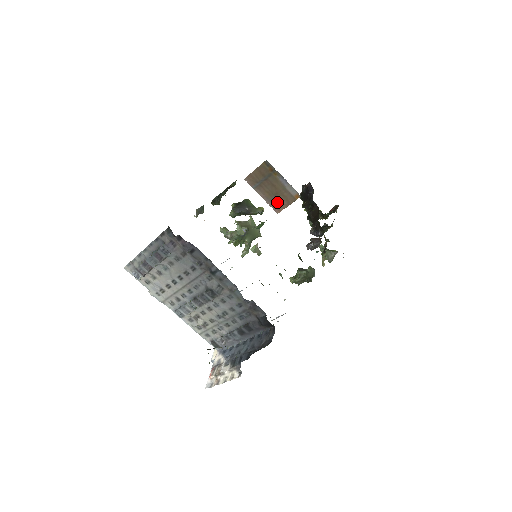
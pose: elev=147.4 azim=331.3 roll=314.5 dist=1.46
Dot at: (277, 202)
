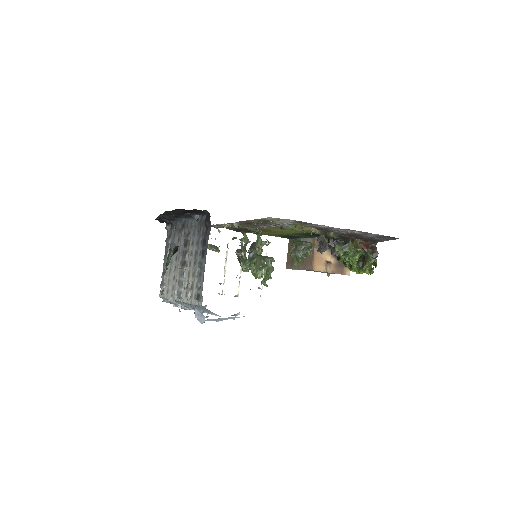
Dot at: (307, 261)
